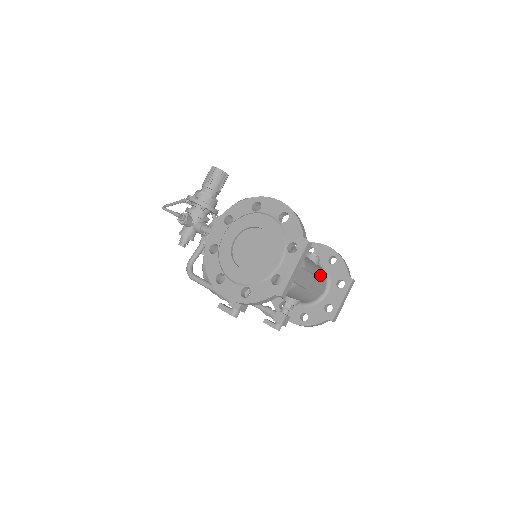
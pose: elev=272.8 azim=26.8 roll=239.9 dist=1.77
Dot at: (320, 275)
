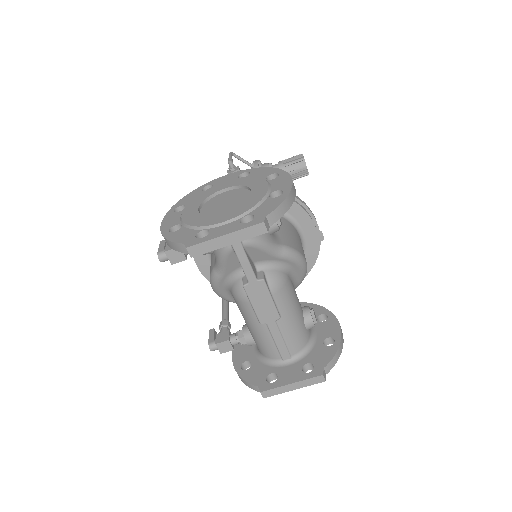
Dot at: (294, 334)
